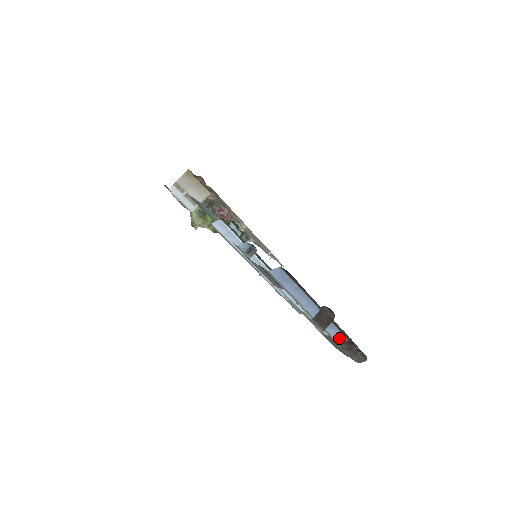
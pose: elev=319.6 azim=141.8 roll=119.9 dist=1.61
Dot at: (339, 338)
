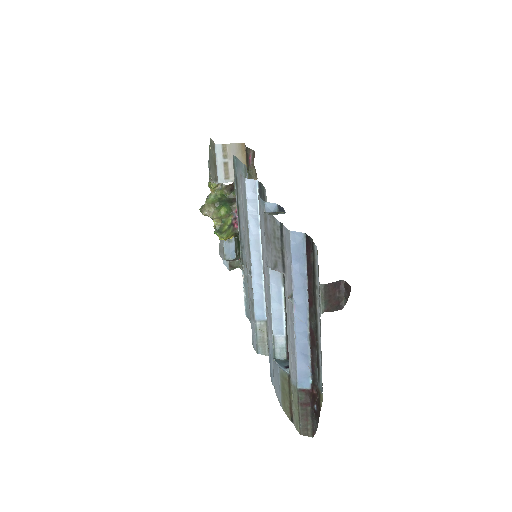
Dot at: (303, 379)
